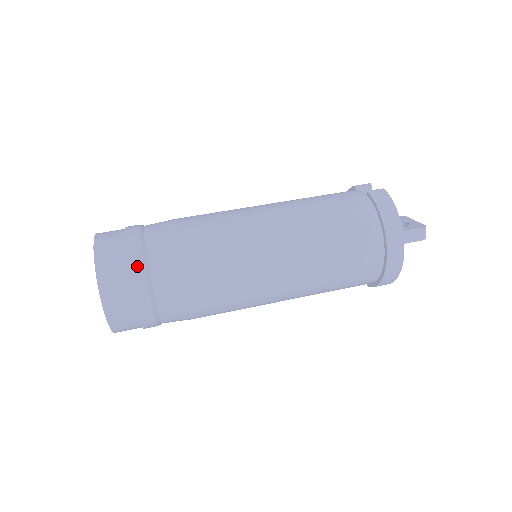
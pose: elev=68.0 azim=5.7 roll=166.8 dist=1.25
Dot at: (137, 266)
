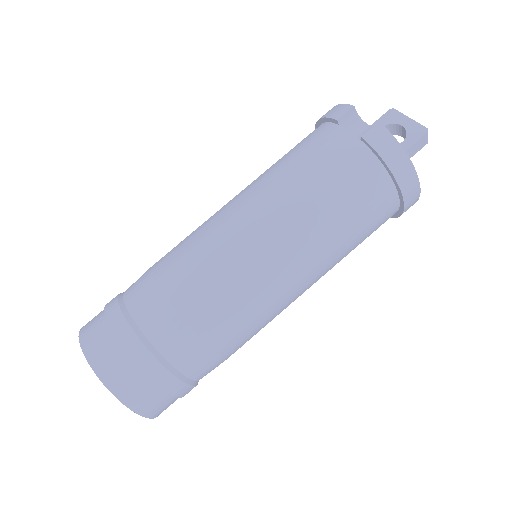
Dot at: (160, 374)
